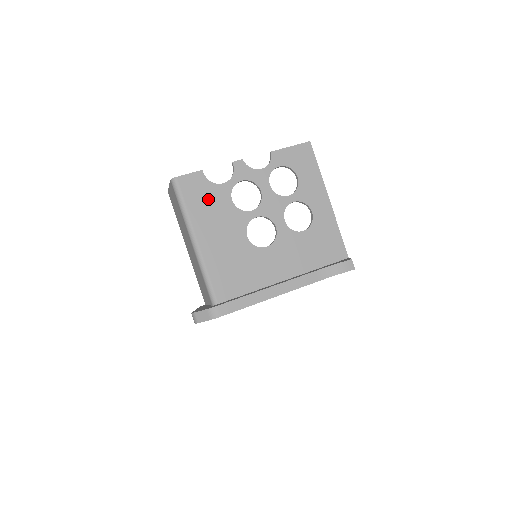
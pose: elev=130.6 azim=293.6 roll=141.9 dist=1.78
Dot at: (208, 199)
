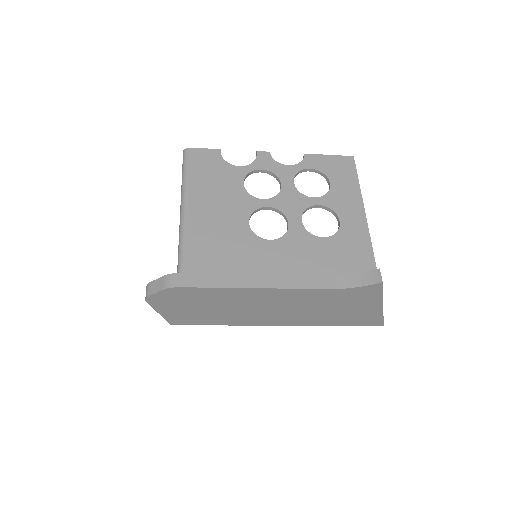
Dot at: (216, 175)
